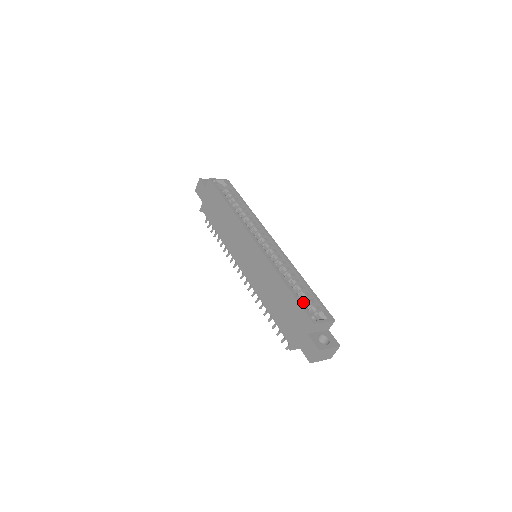
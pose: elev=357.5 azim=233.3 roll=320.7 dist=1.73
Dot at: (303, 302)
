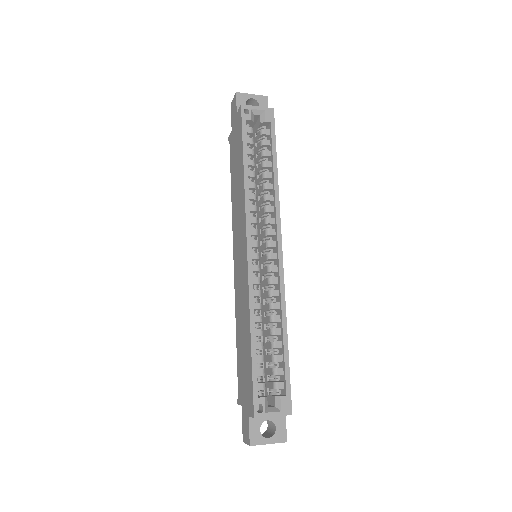
Dot at: occluded
